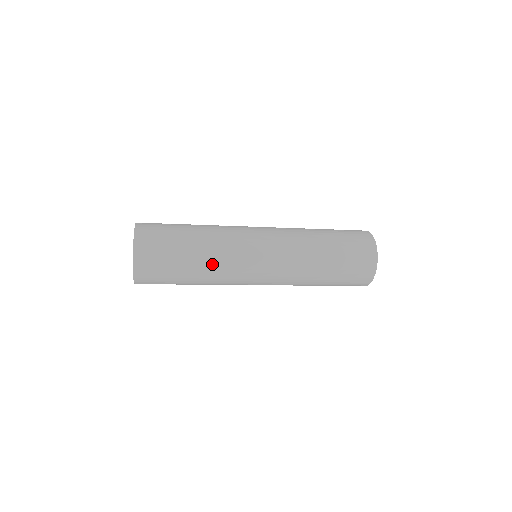
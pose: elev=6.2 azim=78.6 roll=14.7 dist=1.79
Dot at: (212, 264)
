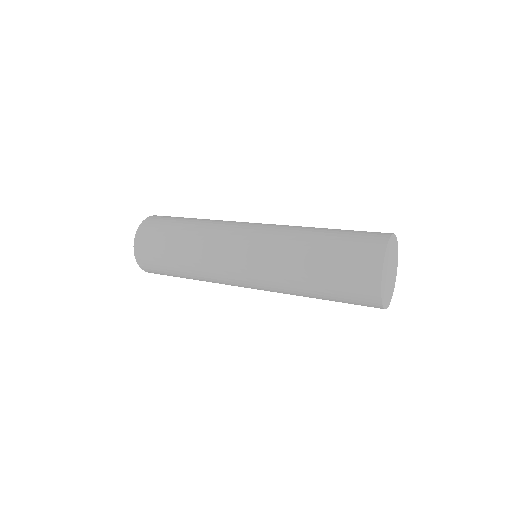
Dot at: (204, 280)
